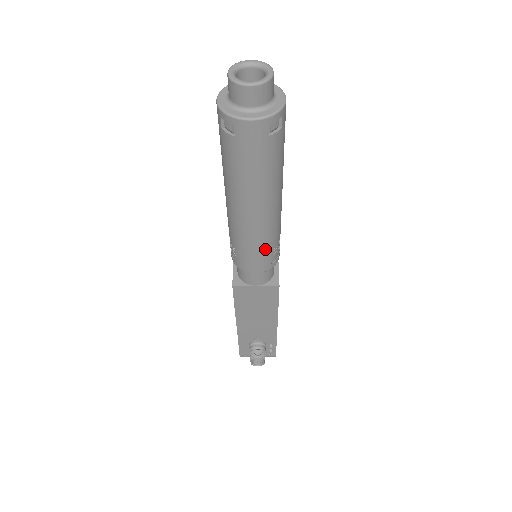
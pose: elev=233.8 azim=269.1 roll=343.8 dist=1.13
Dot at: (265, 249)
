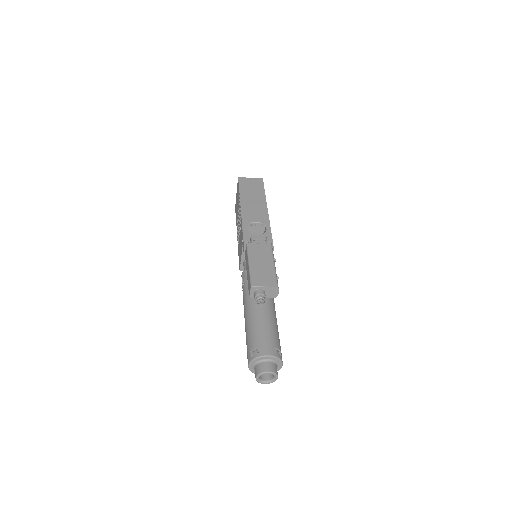
Dot at: occluded
